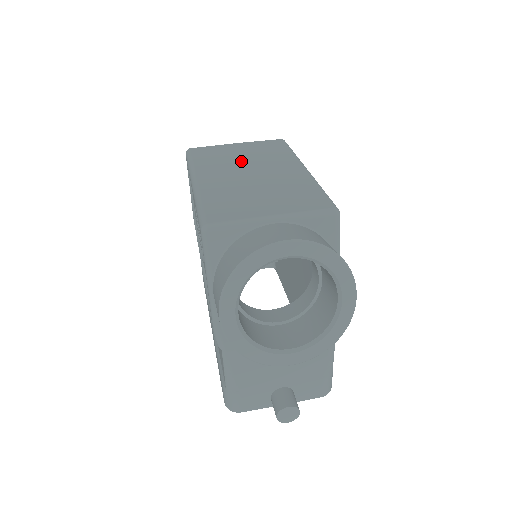
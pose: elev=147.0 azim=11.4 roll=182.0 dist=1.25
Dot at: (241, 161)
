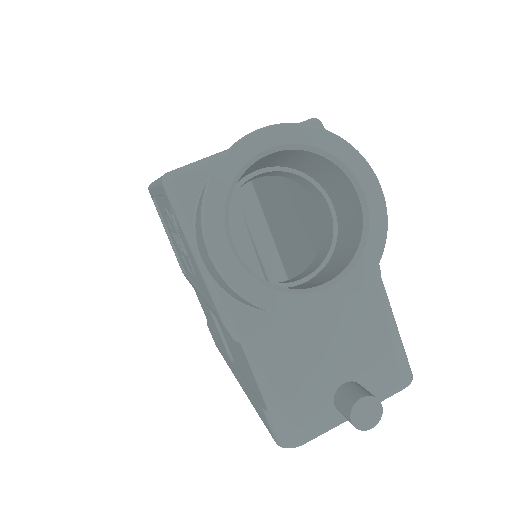
Dot at: occluded
